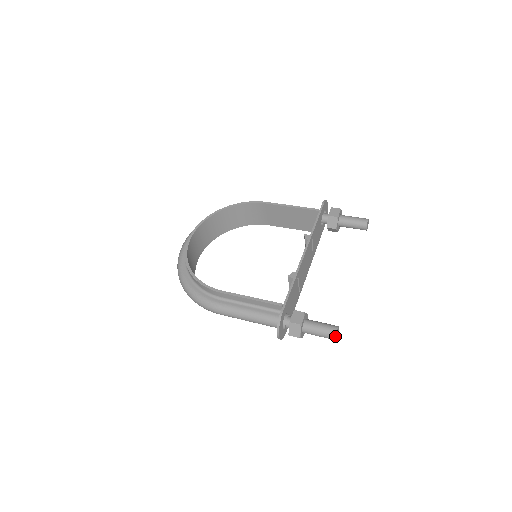
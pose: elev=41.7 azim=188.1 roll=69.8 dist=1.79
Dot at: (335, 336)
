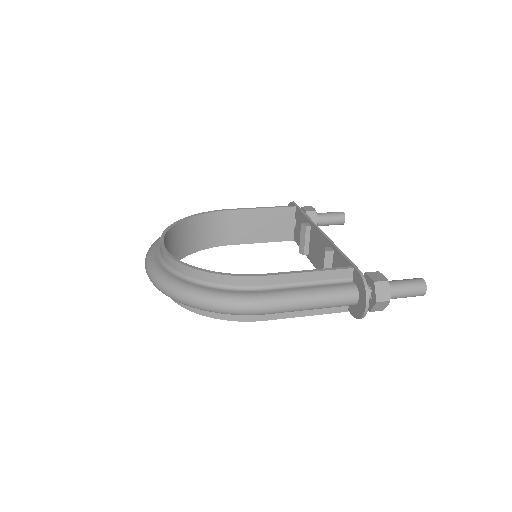
Dot at: (426, 286)
